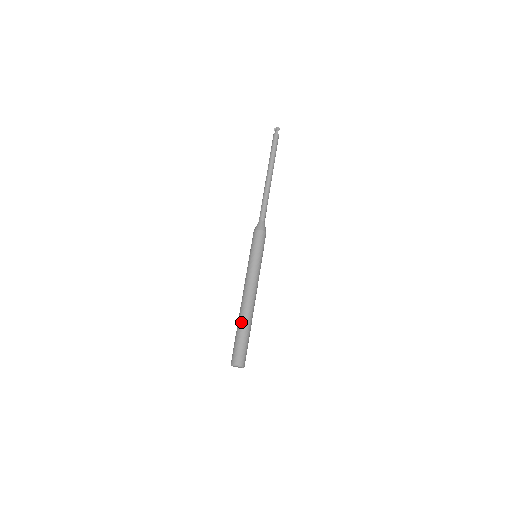
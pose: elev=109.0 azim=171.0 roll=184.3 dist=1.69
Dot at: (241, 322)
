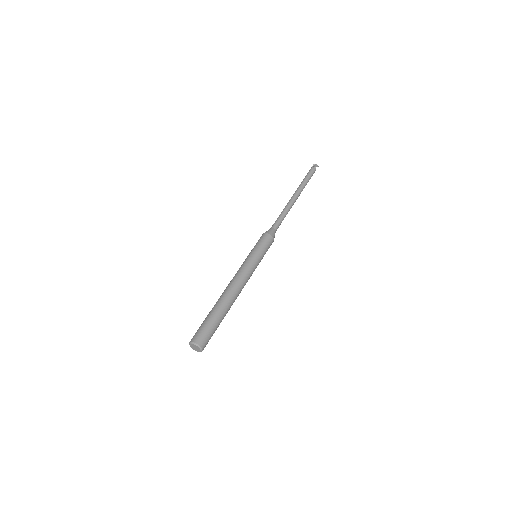
Dot at: (218, 306)
